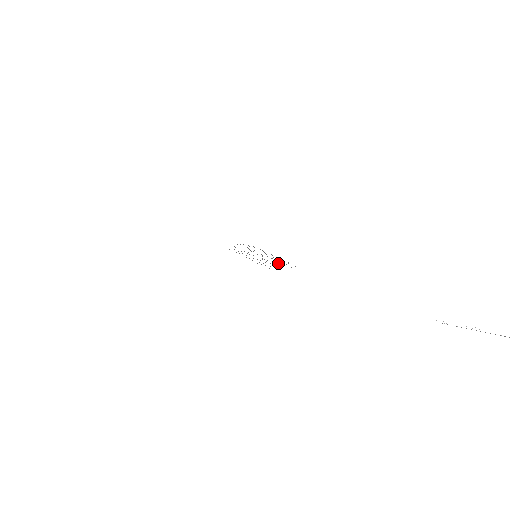
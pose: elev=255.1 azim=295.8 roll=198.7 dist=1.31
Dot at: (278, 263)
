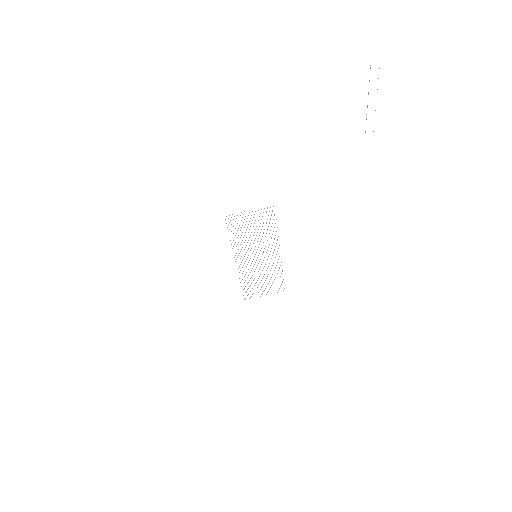
Dot at: occluded
